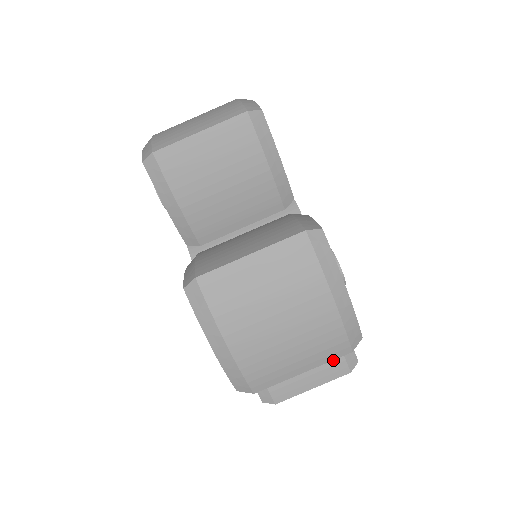
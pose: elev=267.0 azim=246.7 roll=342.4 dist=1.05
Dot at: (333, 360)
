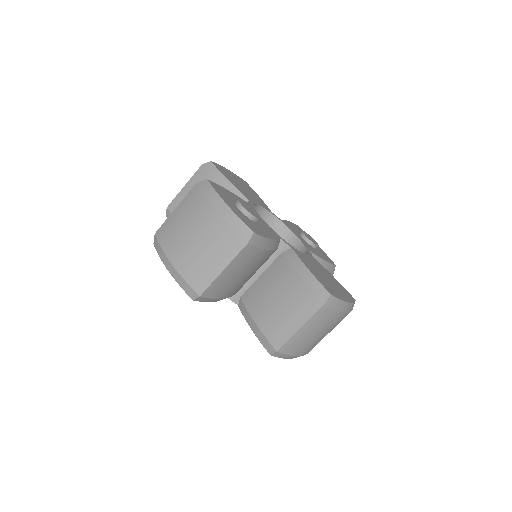
Dot at: (305, 297)
